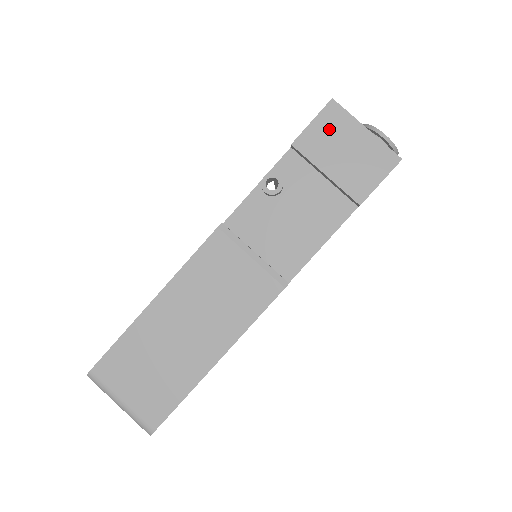
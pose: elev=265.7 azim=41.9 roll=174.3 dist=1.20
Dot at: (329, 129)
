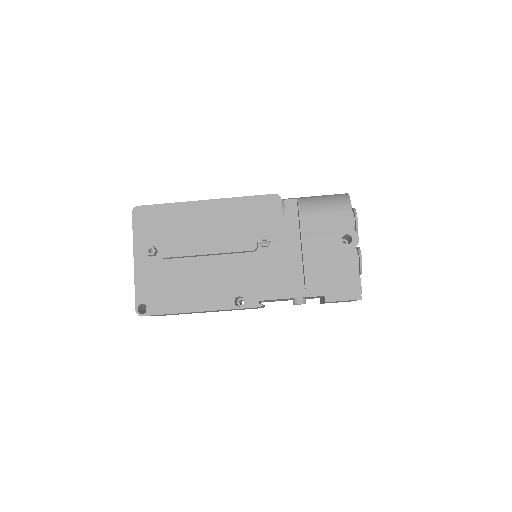
Dot at: occluded
